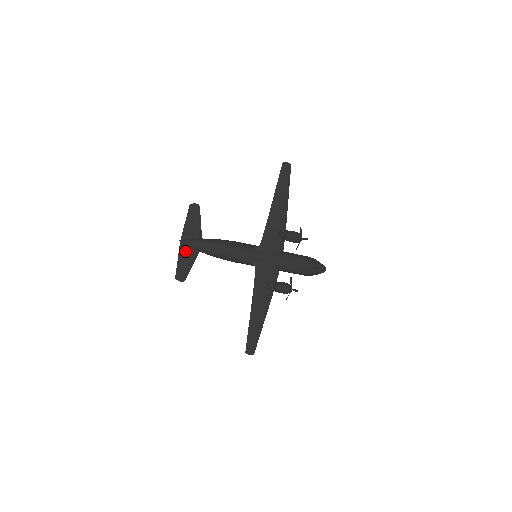
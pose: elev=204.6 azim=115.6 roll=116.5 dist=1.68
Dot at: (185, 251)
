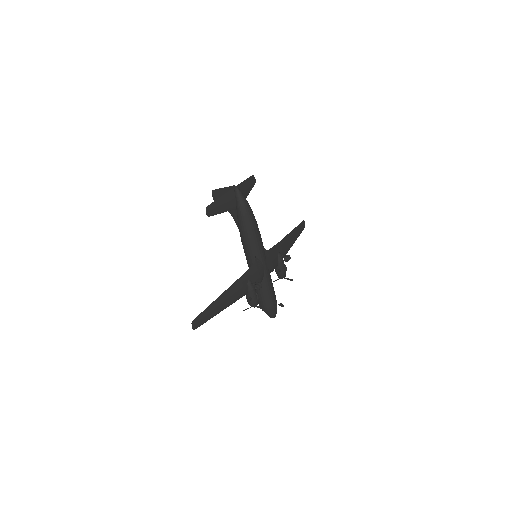
Dot at: (230, 197)
